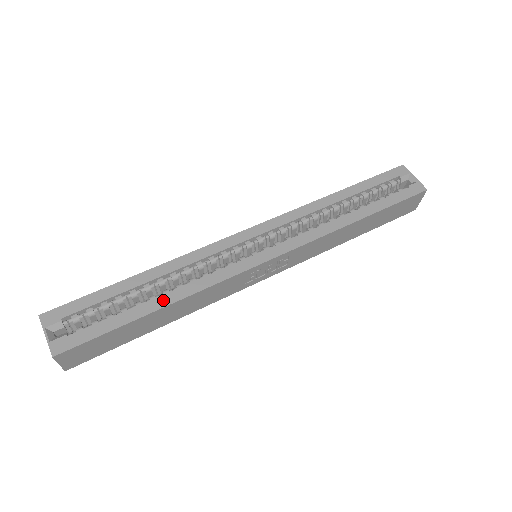
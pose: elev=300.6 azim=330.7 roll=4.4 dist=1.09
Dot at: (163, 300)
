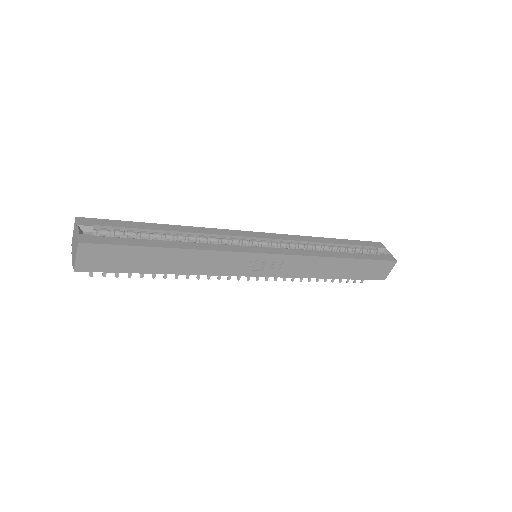
Dot at: (179, 244)
